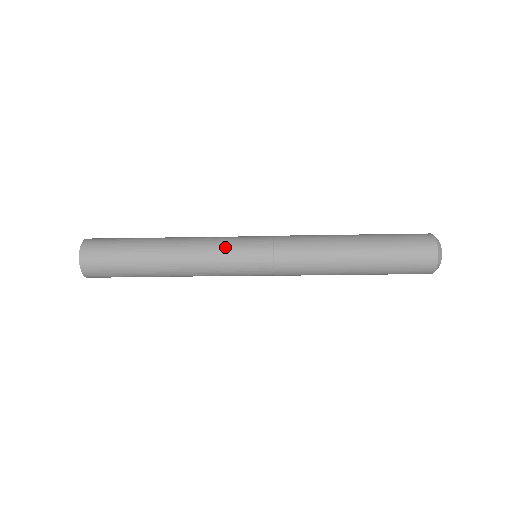
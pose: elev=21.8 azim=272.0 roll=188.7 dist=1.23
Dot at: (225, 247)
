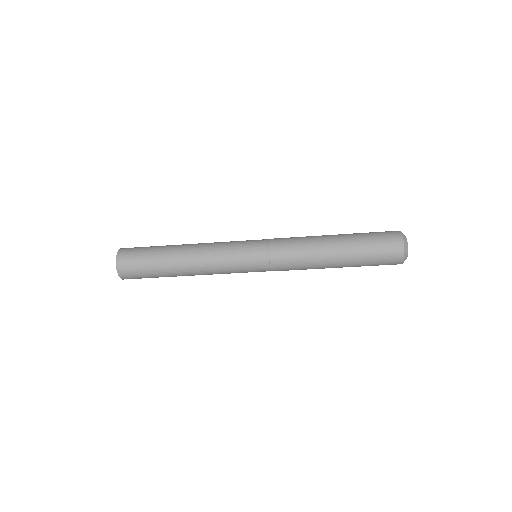
Dot at: (231, 242)
